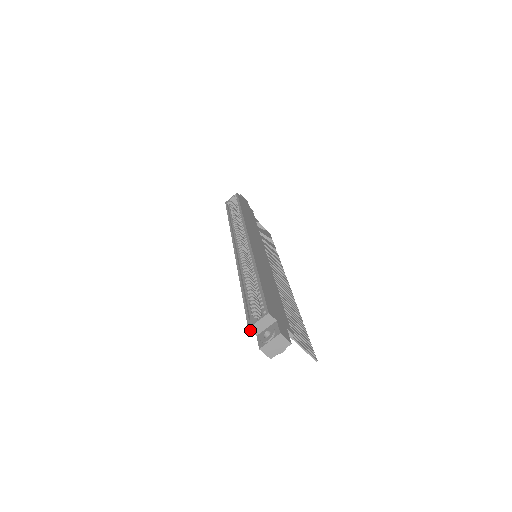
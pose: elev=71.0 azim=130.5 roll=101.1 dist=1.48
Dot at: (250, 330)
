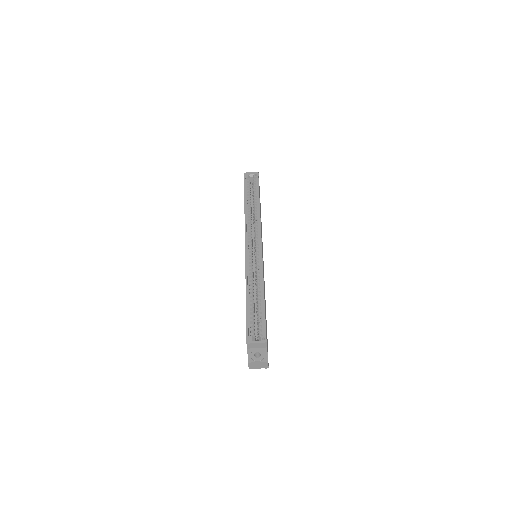
Dot at: (247, 345)
